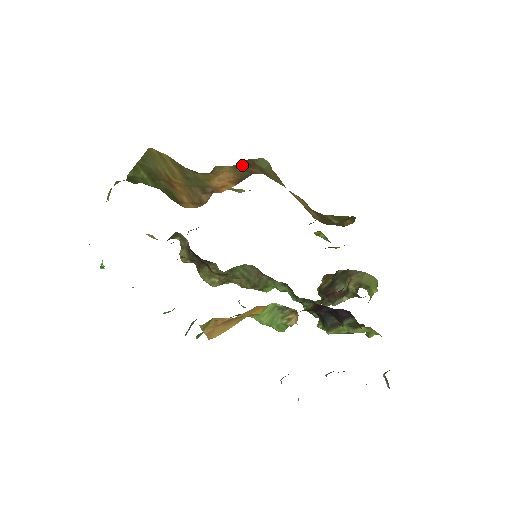
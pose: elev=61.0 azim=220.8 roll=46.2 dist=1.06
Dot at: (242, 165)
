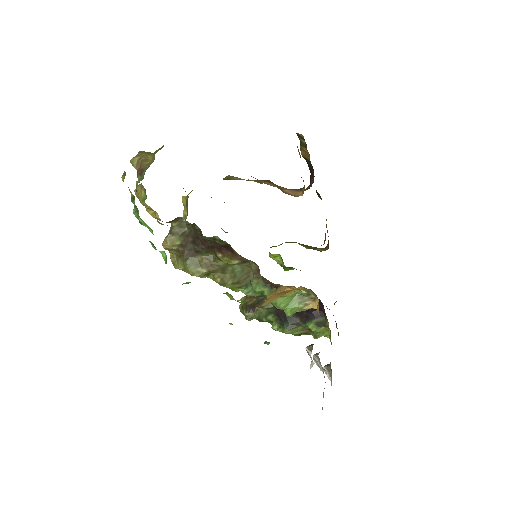
Dot at: occluded
